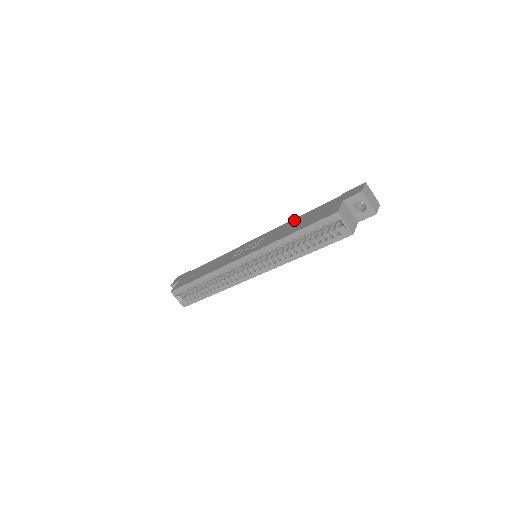
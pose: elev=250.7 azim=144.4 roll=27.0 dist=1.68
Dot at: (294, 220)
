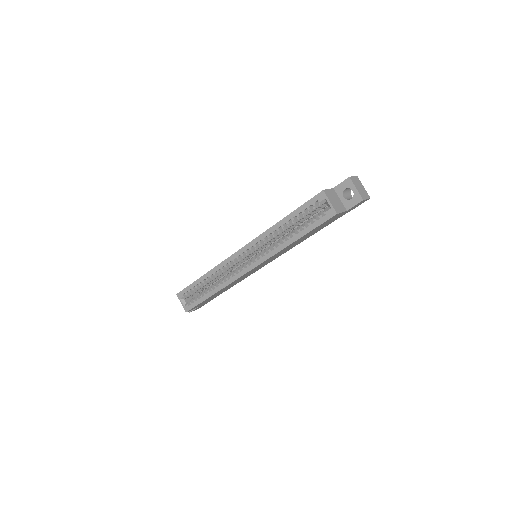
Dot at: occluded
